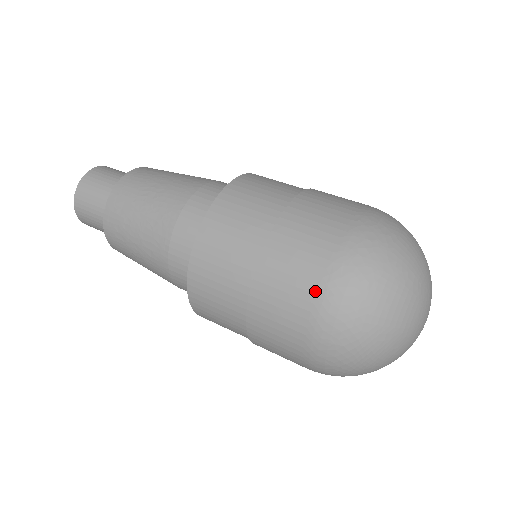
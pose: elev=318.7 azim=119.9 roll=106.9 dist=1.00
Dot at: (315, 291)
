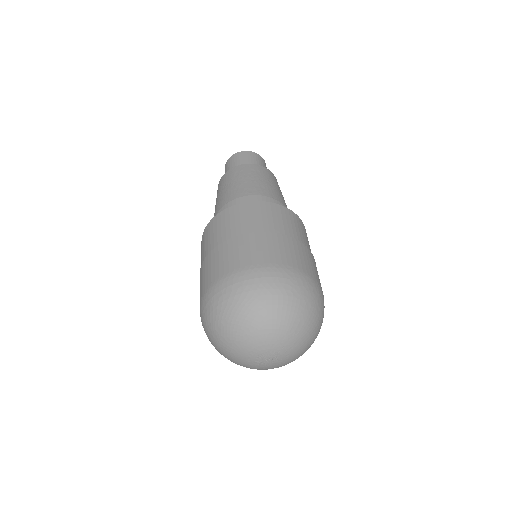
Dot at: (272, 262)
